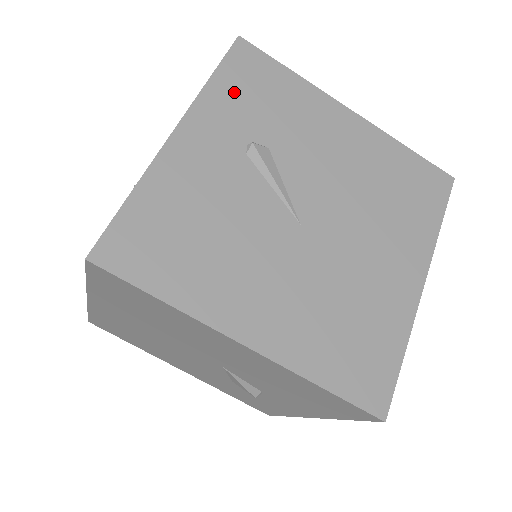
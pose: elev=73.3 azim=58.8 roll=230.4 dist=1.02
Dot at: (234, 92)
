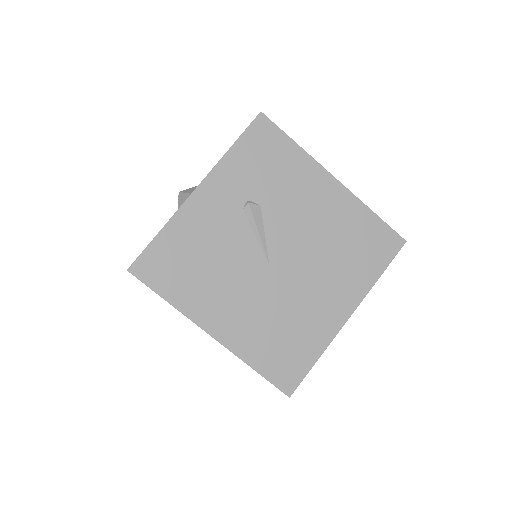
Dot at: (246, 160)
